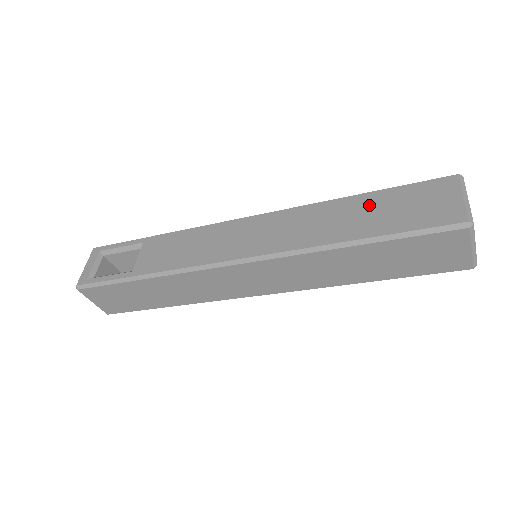
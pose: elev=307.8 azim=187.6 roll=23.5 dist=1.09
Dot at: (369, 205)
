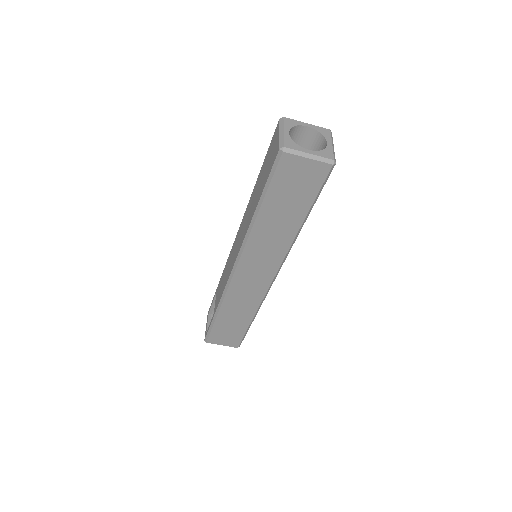
Dot at: (259, 180)
